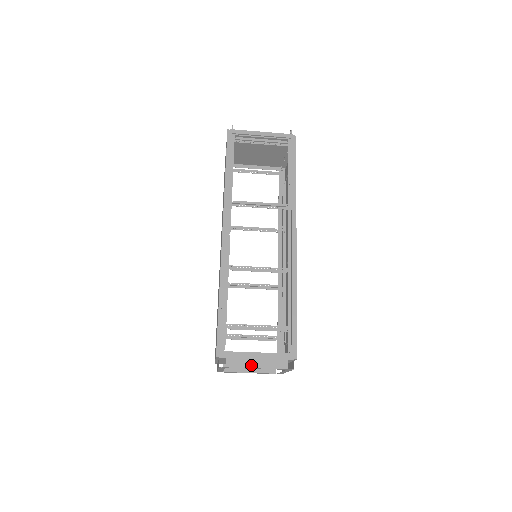
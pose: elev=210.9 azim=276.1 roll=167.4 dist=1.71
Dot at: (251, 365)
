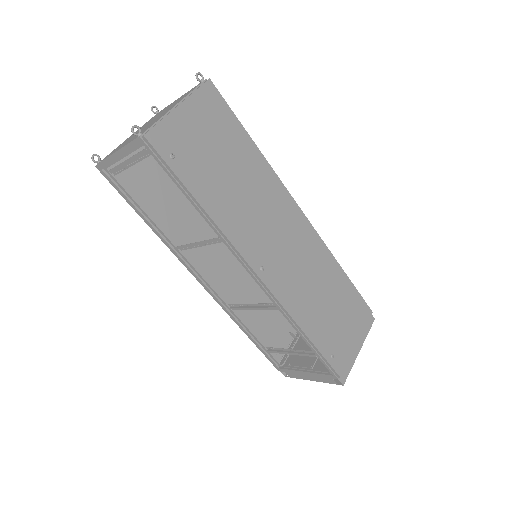
Dot at: (306, 378)
